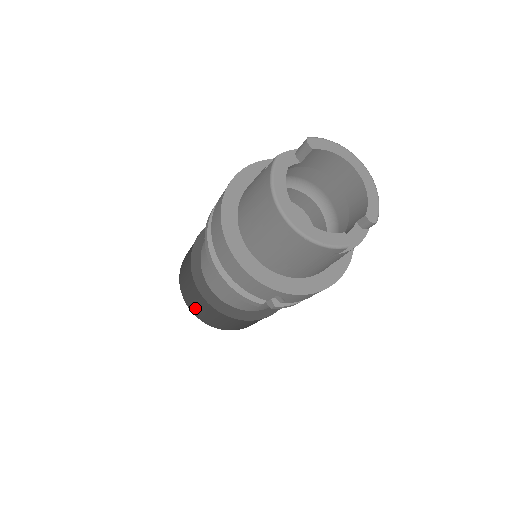
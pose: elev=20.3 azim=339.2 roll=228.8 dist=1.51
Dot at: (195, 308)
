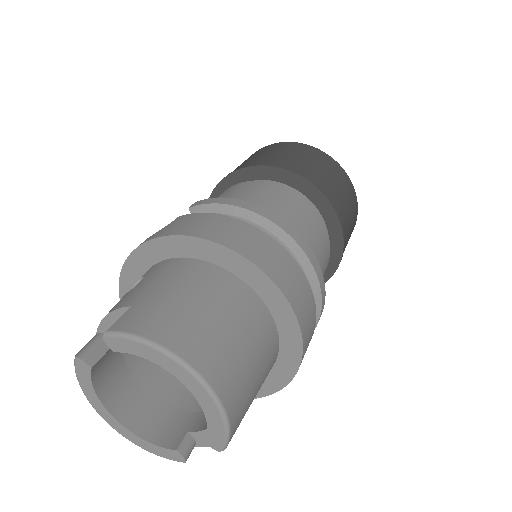
Dot at: occluded
